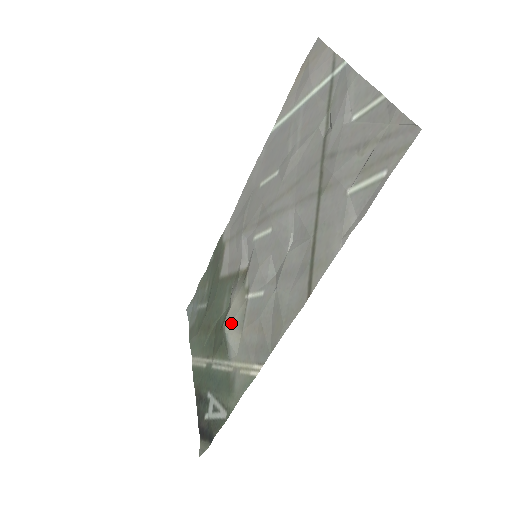
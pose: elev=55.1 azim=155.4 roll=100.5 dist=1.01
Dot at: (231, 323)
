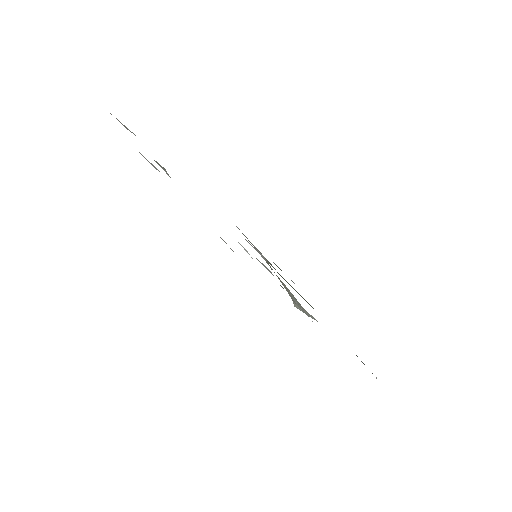
Dot at: (296, 305)
